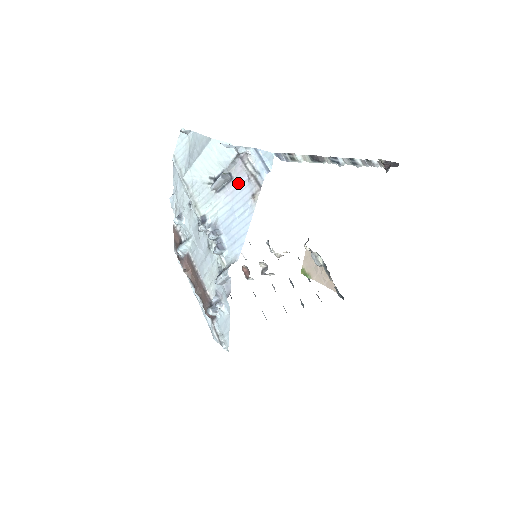
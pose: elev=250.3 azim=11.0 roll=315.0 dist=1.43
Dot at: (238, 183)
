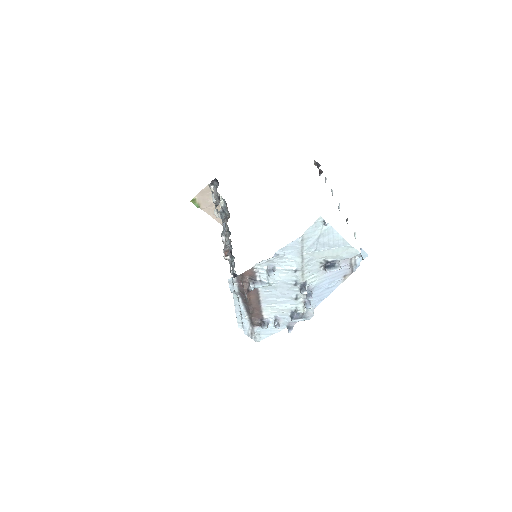
Dot at: occluded
